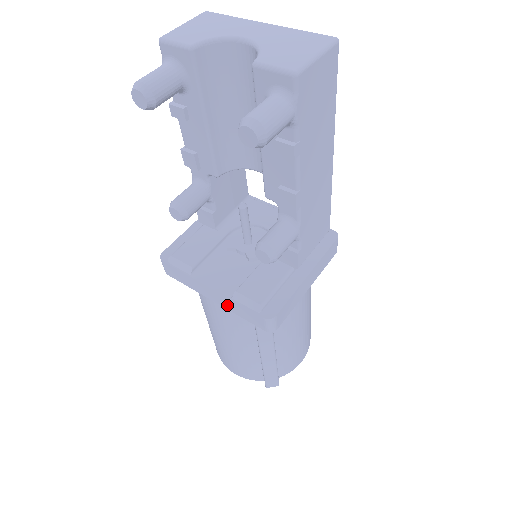
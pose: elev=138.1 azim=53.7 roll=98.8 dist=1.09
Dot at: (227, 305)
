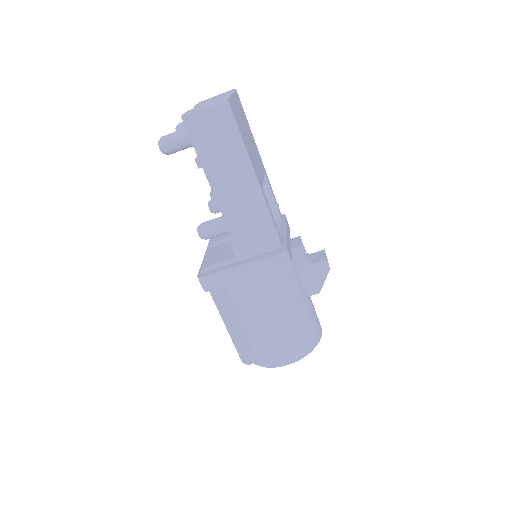
Dot at: occluded
